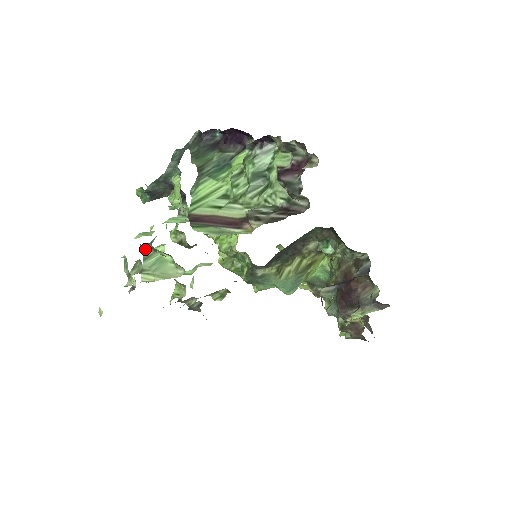
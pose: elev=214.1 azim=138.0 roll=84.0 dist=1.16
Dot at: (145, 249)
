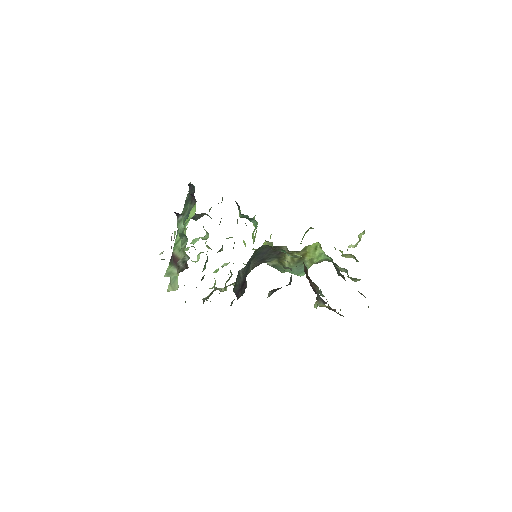
Dot at: occluded
